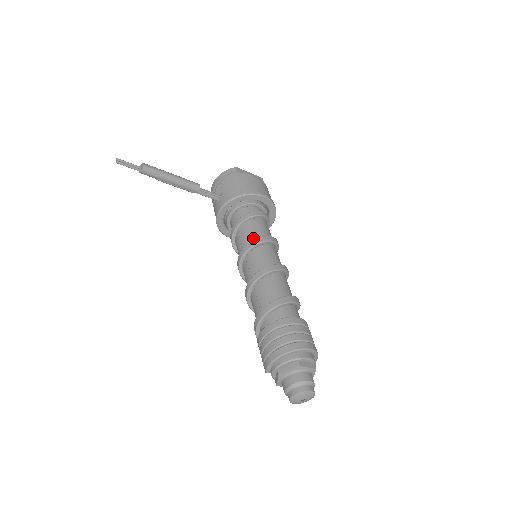
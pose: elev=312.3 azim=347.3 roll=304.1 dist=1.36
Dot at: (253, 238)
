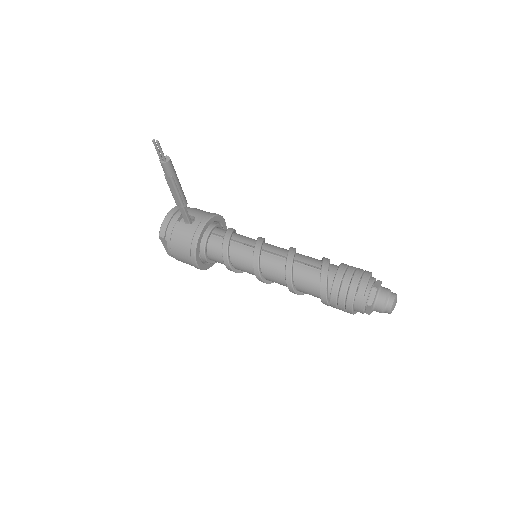
Dot at: (253, 239)
